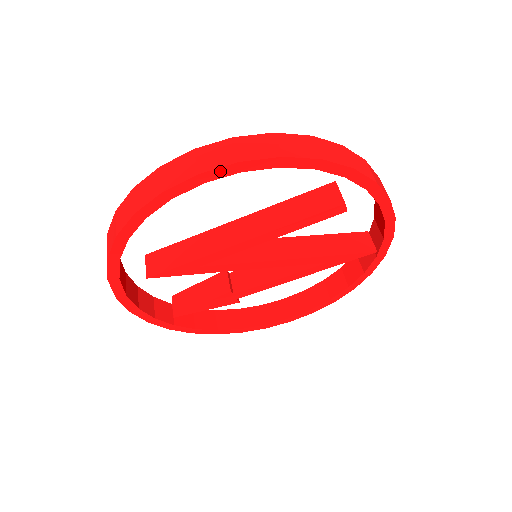
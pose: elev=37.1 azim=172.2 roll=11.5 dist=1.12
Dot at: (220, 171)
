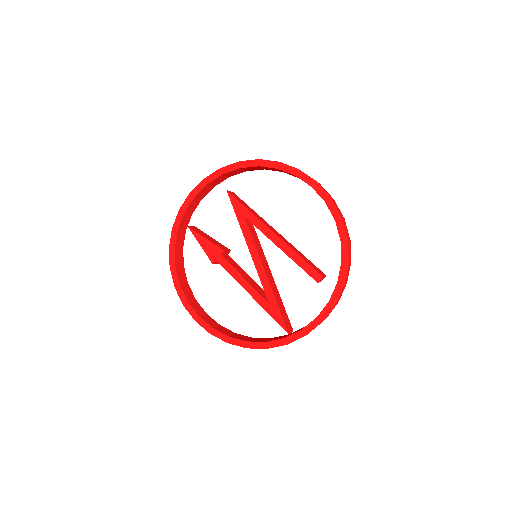
Dot at: (322, 191)
